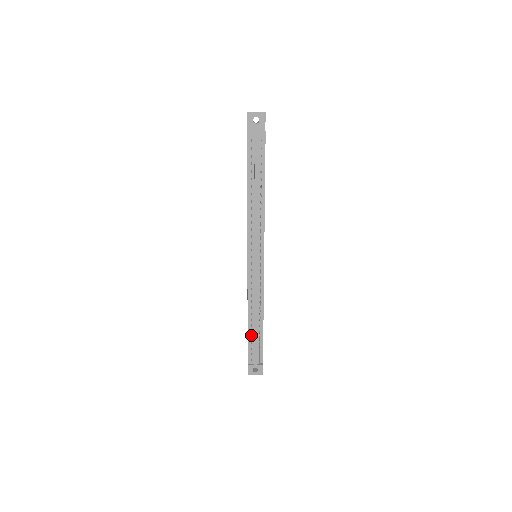
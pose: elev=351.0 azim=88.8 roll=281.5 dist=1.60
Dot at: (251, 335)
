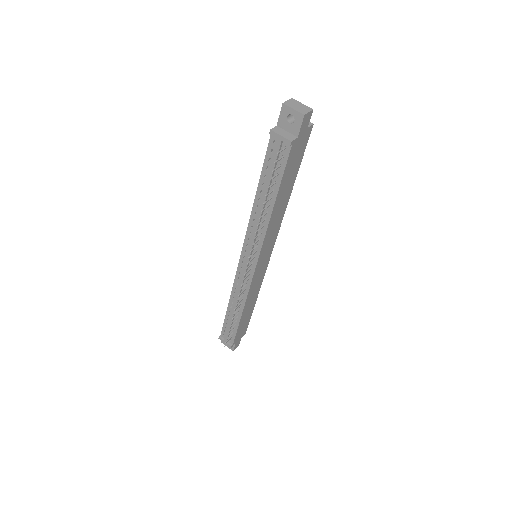
Dot at: (228, 318)
